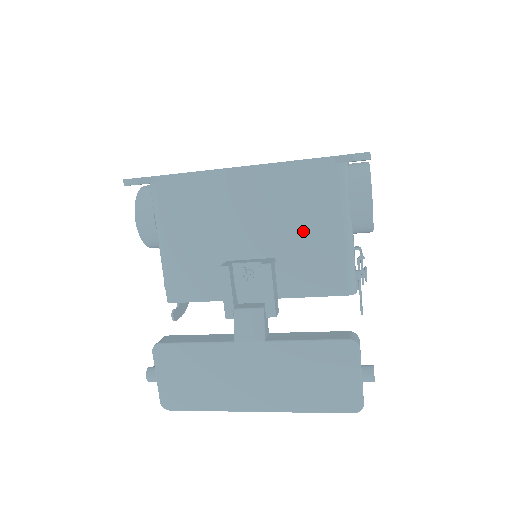
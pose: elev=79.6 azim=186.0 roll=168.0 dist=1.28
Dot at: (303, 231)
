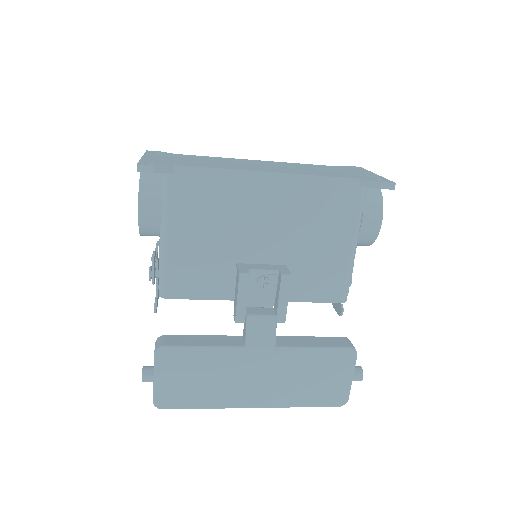
Dot at: (316, 243)
